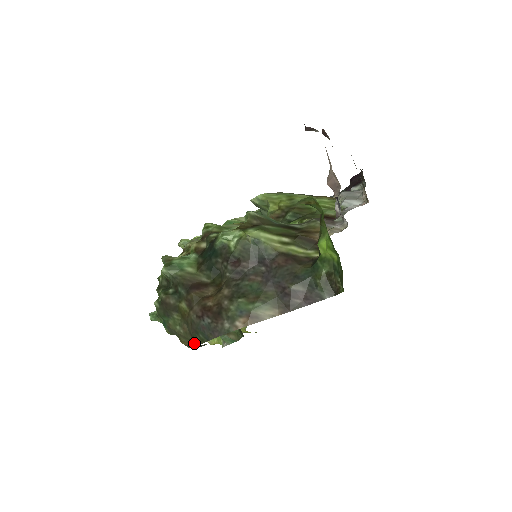
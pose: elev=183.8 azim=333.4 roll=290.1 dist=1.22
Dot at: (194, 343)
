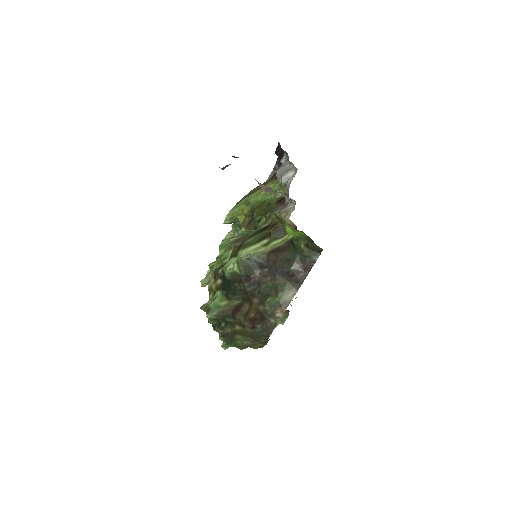
Dot at: (262, 343)
